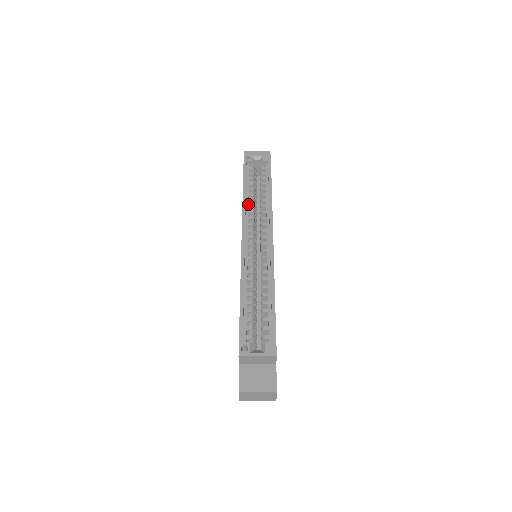
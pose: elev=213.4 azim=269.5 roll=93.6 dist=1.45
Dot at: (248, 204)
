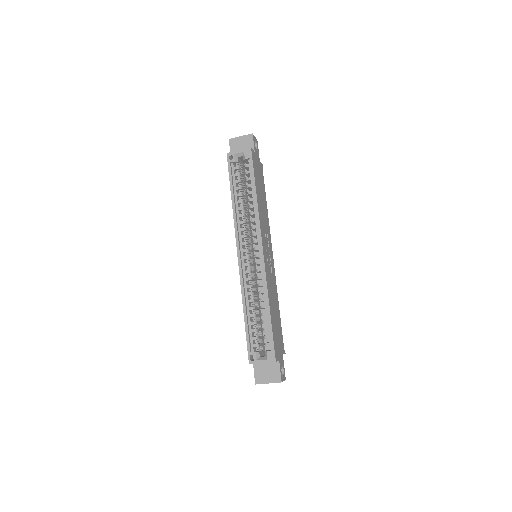
Dot at: (239, 212)
